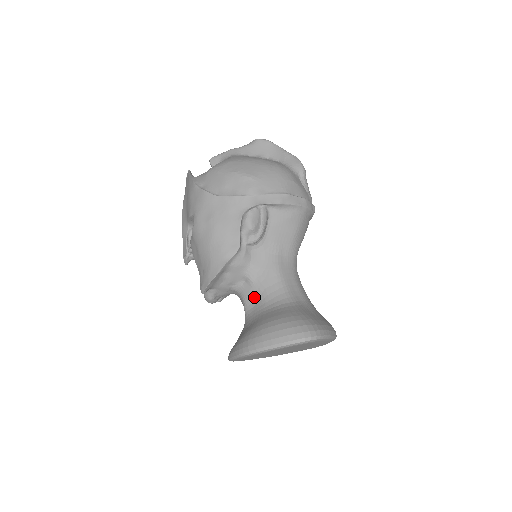
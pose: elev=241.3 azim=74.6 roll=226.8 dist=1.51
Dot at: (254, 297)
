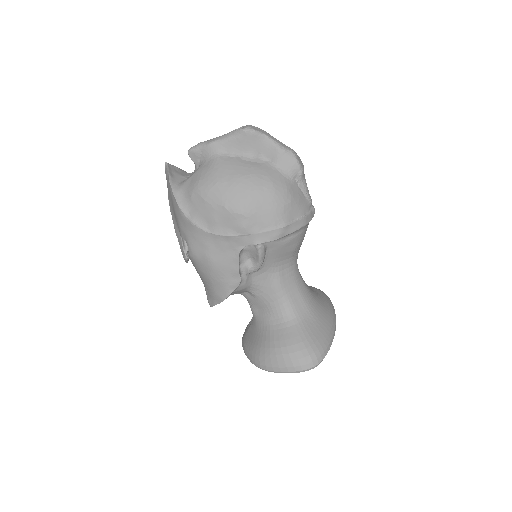
Dot at: (259, 306)
